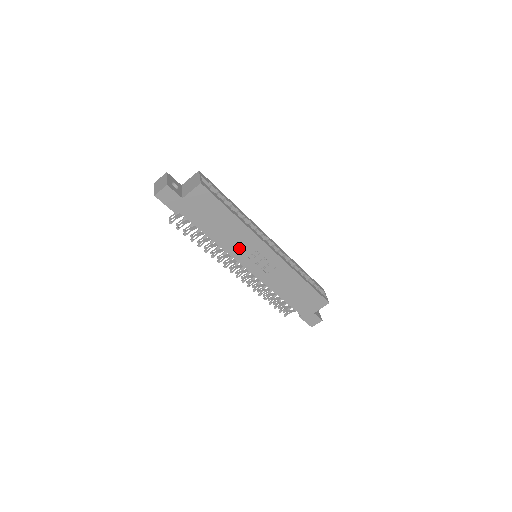
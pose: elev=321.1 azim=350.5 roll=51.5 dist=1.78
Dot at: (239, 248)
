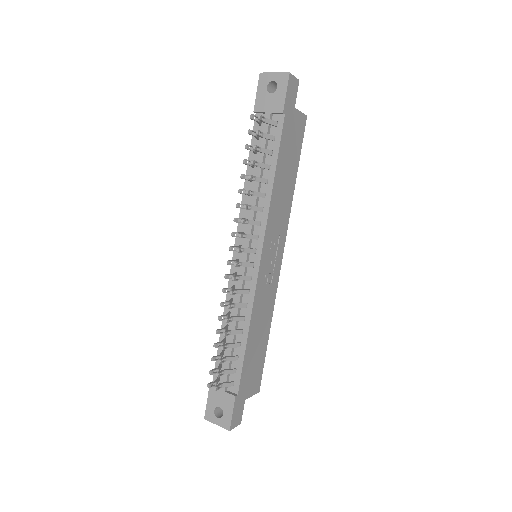
Dot at: (275, 220)
